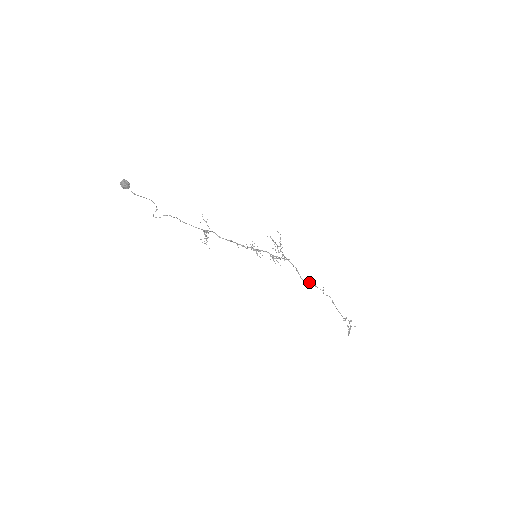
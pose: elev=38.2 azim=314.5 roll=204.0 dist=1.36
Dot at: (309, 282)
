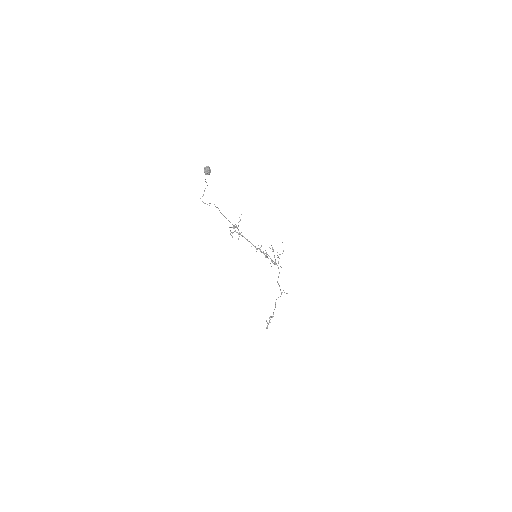
Dot at: (279, 285)
